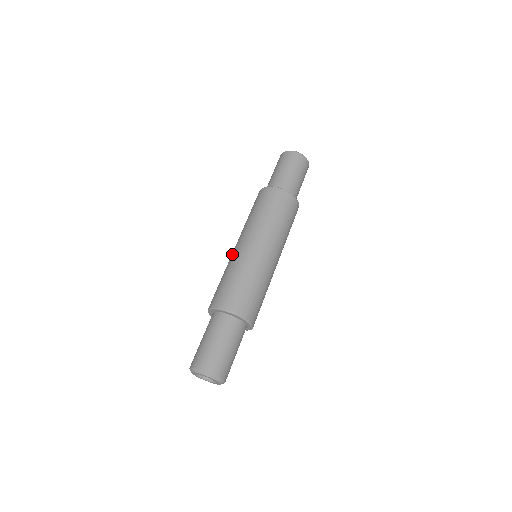
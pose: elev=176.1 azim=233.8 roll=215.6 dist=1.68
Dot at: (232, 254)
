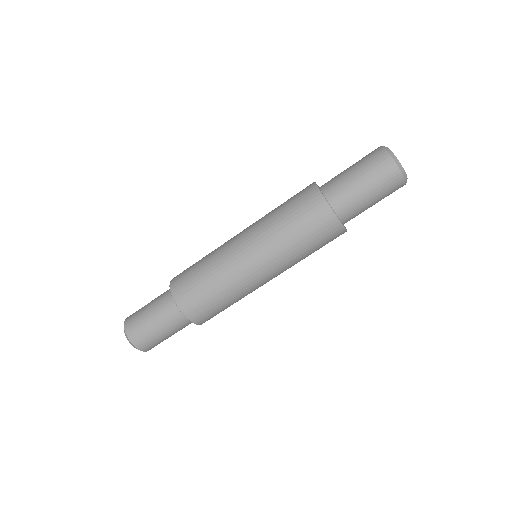
Dot at: occluded
